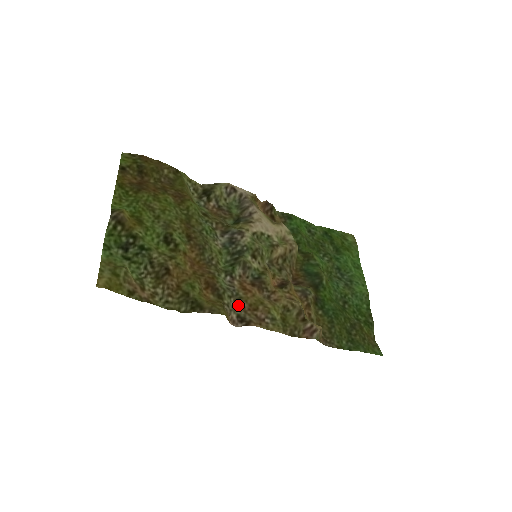
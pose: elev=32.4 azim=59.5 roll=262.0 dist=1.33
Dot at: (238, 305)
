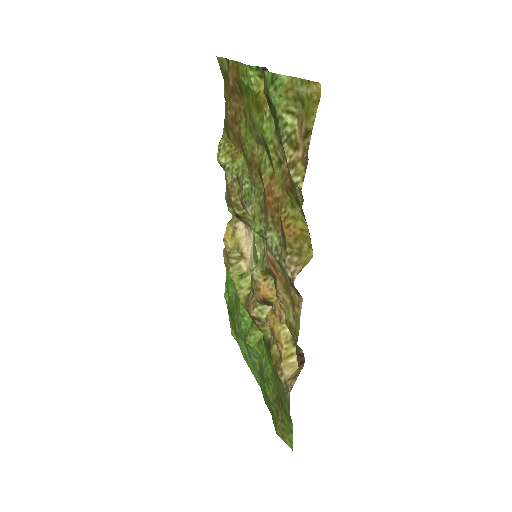
Dot at: (284, 270)
